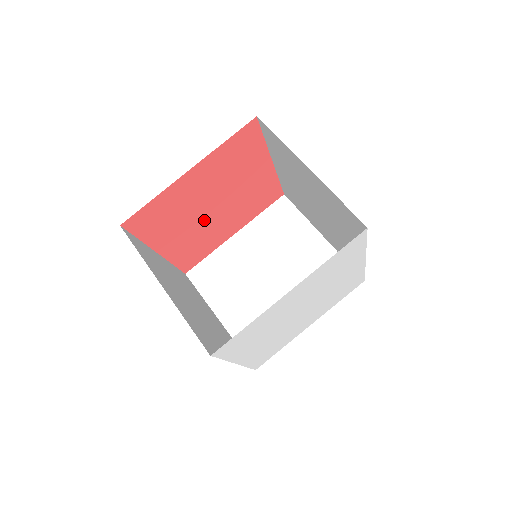
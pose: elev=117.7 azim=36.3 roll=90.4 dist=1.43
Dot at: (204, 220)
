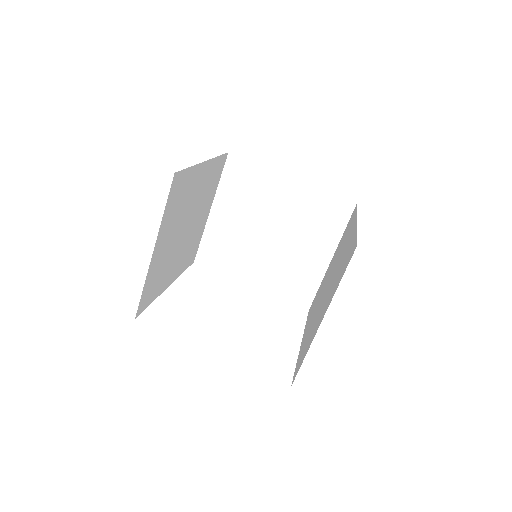
Dot at: occluded
